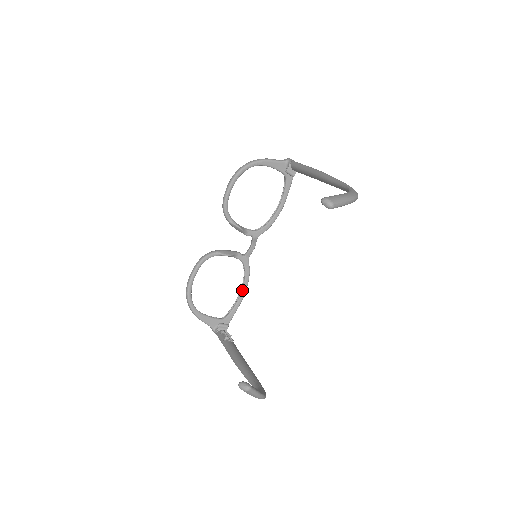
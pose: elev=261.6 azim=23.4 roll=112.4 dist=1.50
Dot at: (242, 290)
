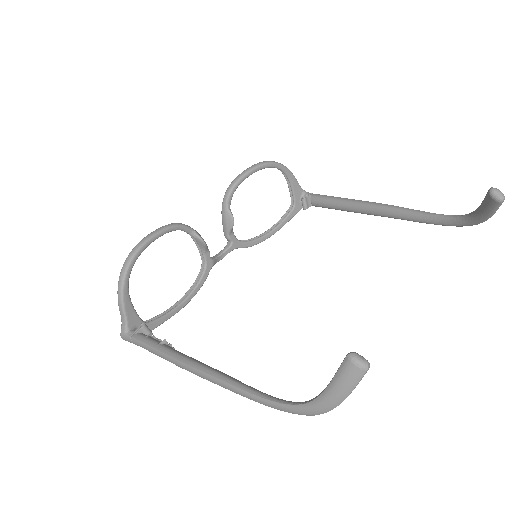
Dot at: (184, 299)
